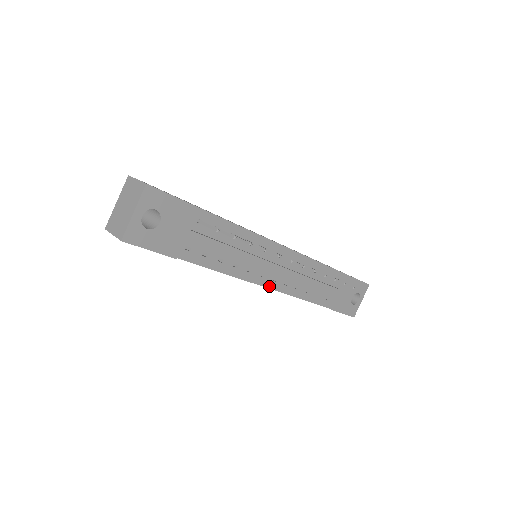
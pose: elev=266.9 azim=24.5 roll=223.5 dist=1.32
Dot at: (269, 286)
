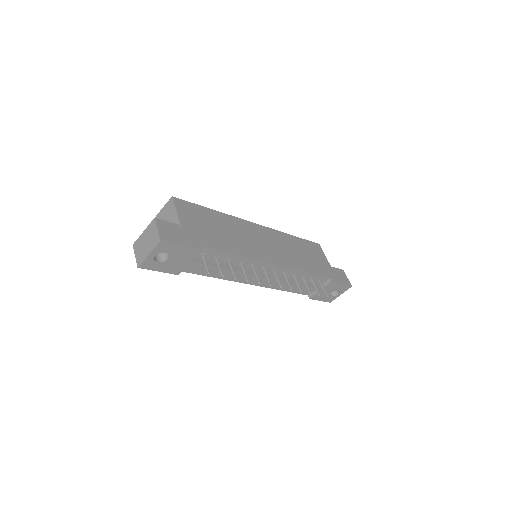
Dot at: (256, 284)
